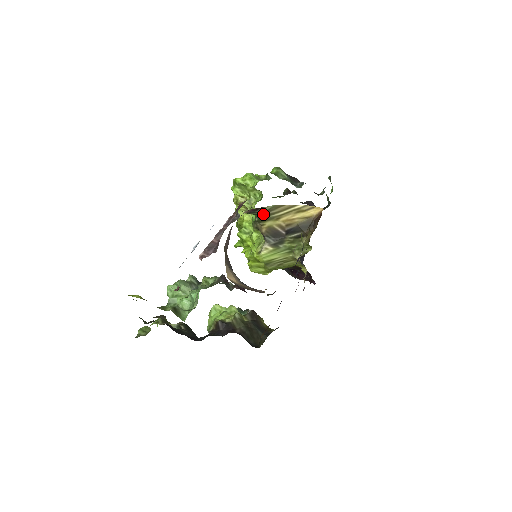
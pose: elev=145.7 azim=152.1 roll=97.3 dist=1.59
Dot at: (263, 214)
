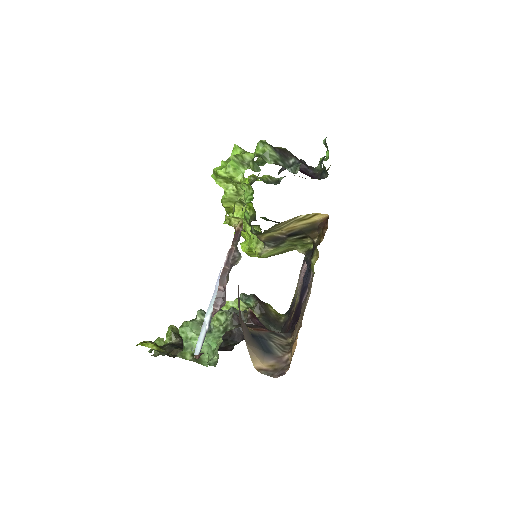
Dot at: occluded
